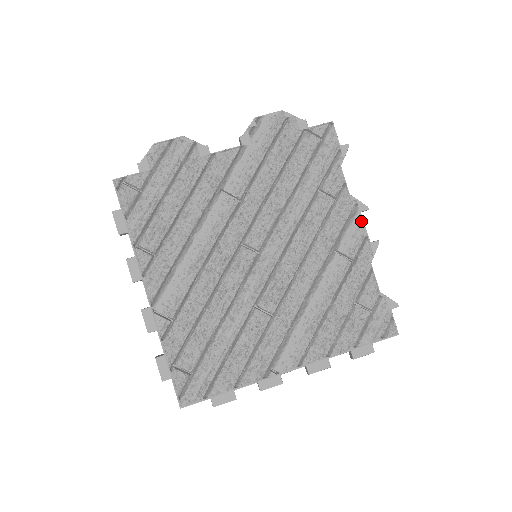
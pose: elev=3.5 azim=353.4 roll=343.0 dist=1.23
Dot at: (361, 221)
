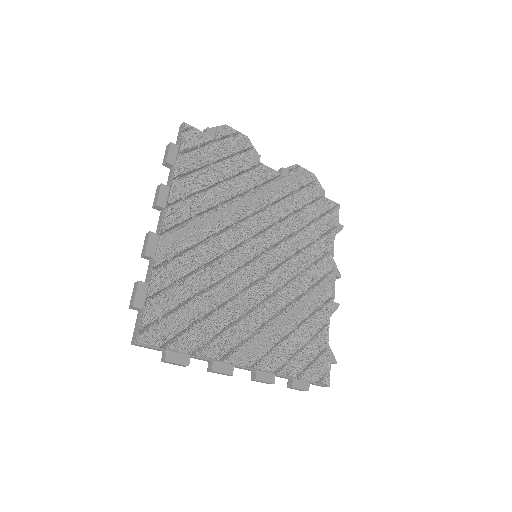
Dot at: (334, 282)
